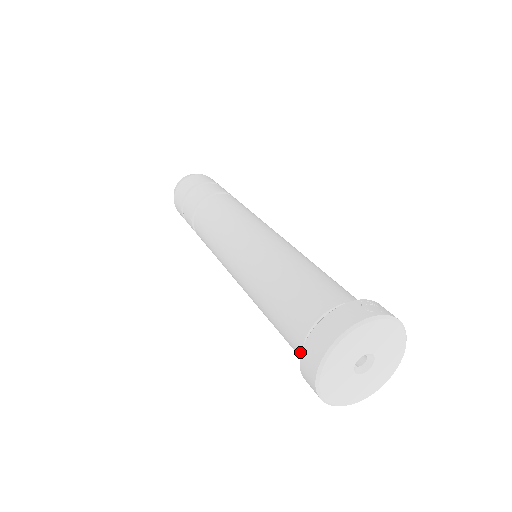
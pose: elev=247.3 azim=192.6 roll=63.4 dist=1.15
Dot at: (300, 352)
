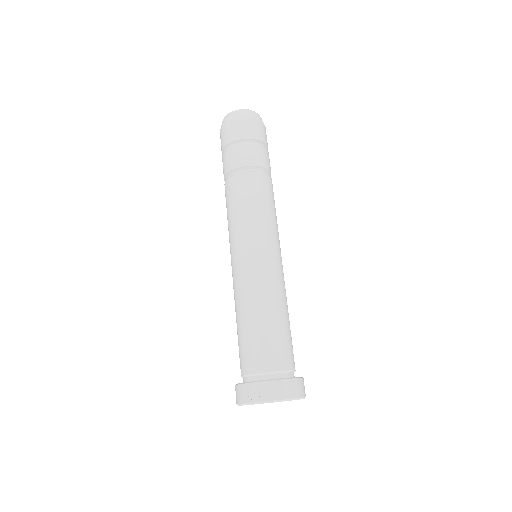
Dot at: occluded
